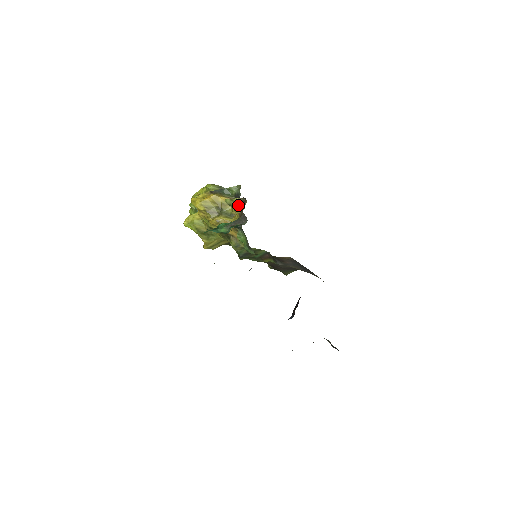
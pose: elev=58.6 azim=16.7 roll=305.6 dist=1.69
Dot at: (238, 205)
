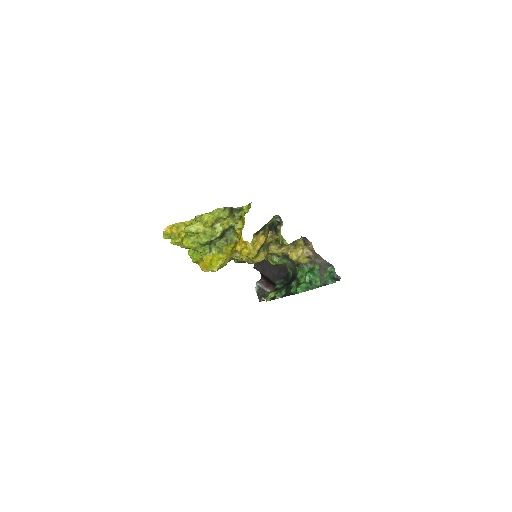
Dot at: (293, 242)
